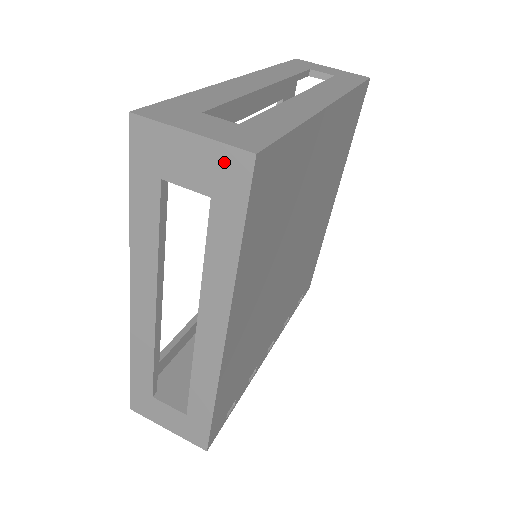
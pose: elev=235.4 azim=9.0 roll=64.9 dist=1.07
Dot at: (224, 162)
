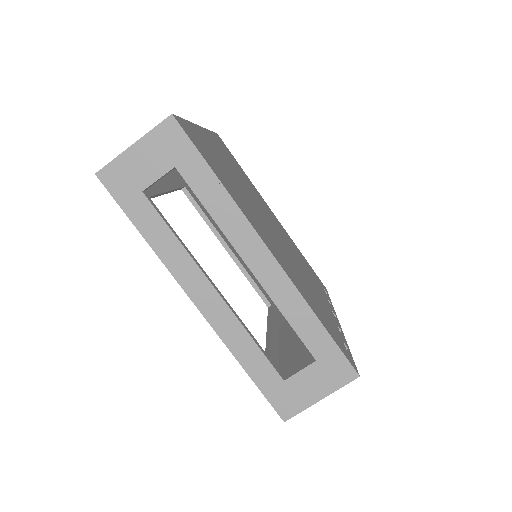
Dot at: (162, 138)
